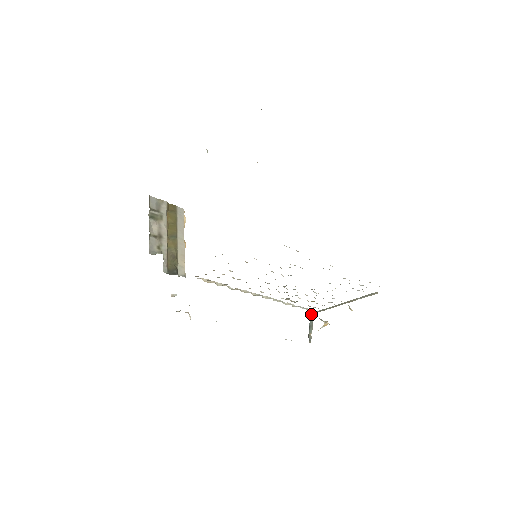
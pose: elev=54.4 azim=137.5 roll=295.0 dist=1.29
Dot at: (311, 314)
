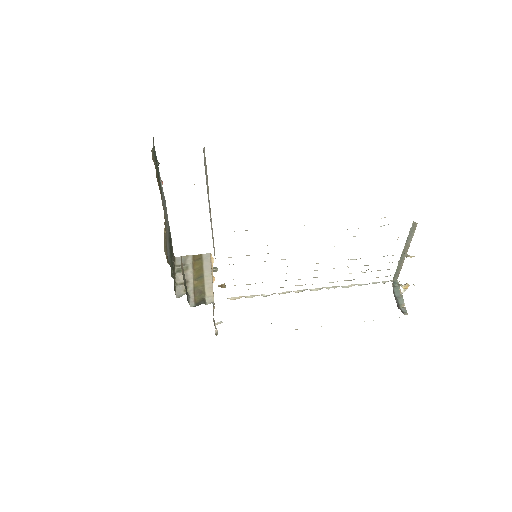
Dot at: (393, 285)
